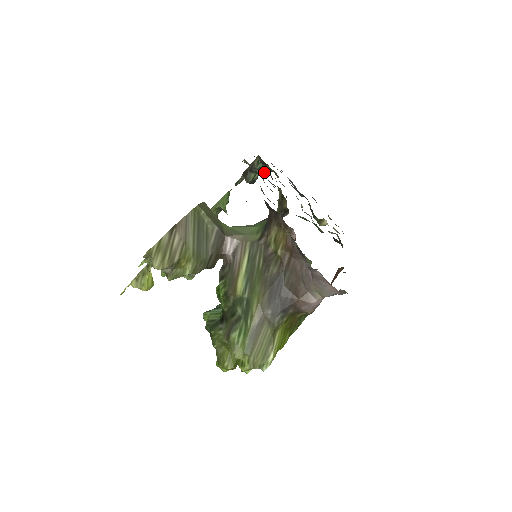
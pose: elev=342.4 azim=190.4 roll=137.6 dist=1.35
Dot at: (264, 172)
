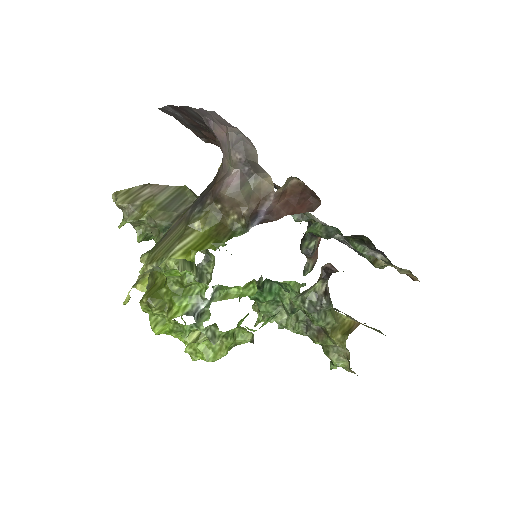
Dot at: (301, 218)
